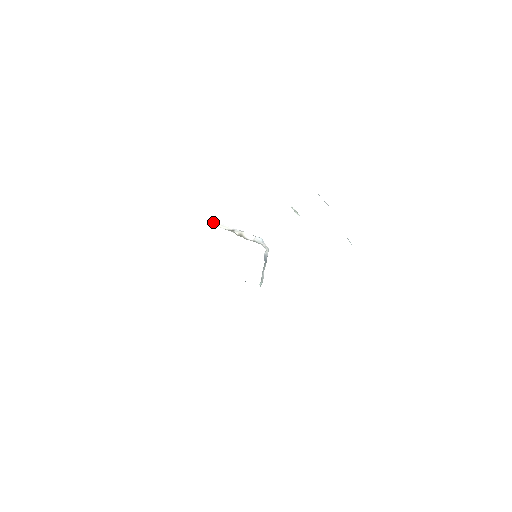
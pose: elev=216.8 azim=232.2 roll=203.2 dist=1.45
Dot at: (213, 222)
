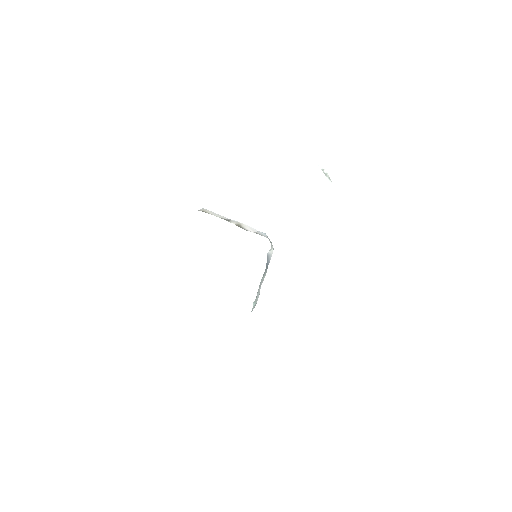
Dot at: (202, 209)
